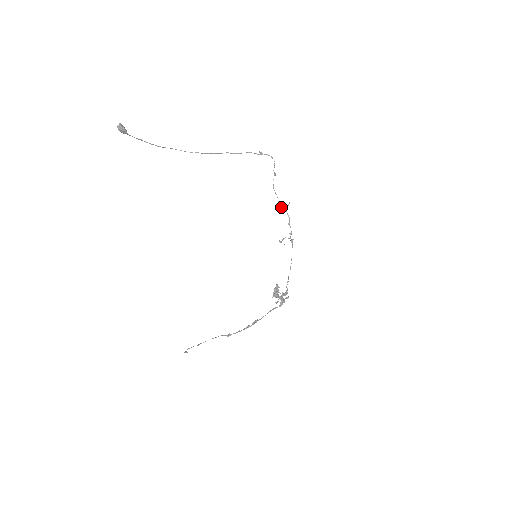
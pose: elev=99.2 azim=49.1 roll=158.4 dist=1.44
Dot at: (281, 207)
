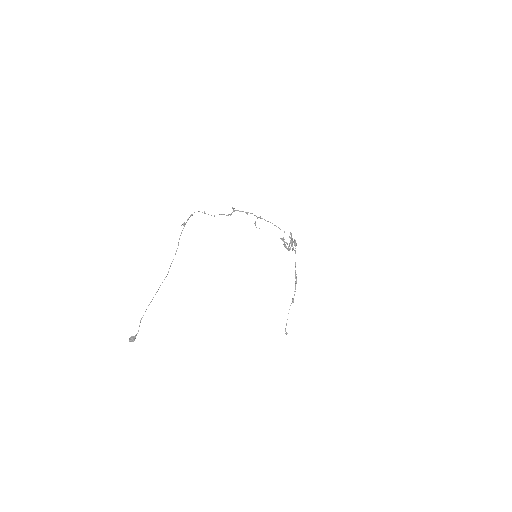
Dot at: occluded
